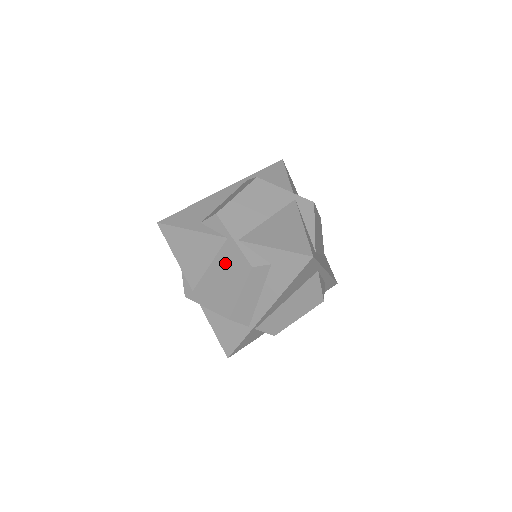
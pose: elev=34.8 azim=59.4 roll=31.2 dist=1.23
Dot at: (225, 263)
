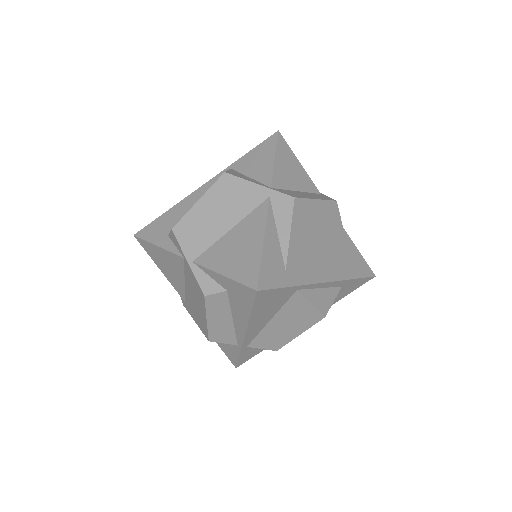
Dot at: (190, 284)
